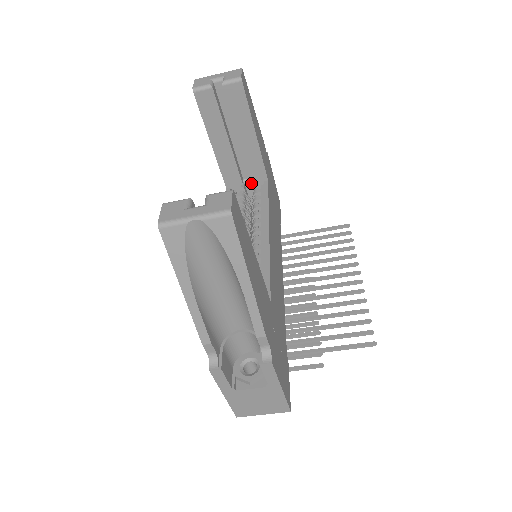
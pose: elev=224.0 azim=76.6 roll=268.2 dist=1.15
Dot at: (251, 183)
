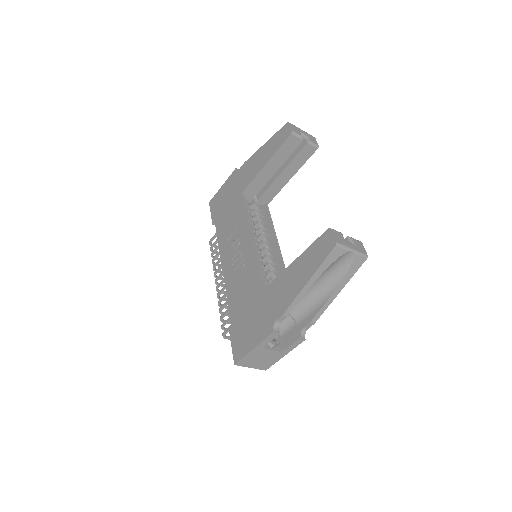
Dot at: (253, 198)
